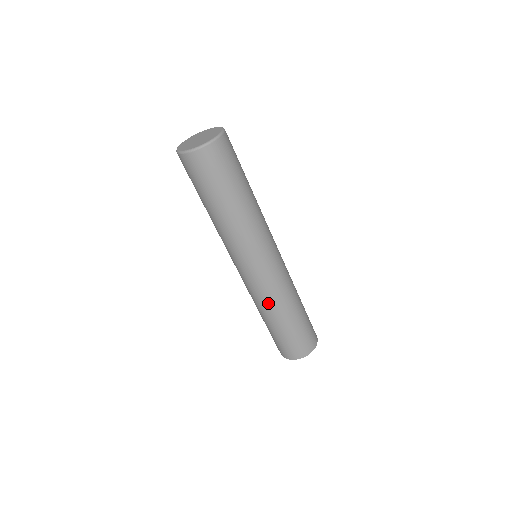
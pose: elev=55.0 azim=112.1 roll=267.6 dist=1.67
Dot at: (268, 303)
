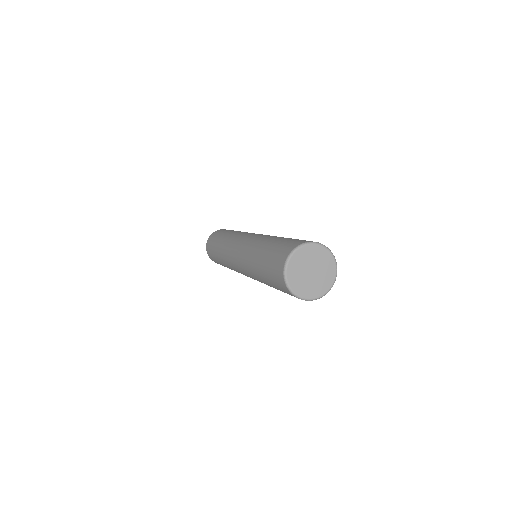
Dot at: occluded
